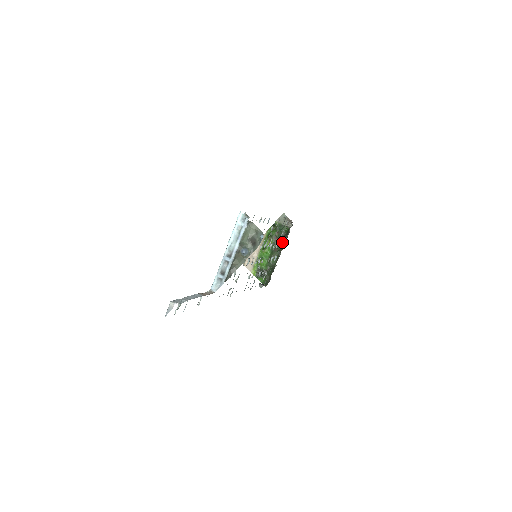
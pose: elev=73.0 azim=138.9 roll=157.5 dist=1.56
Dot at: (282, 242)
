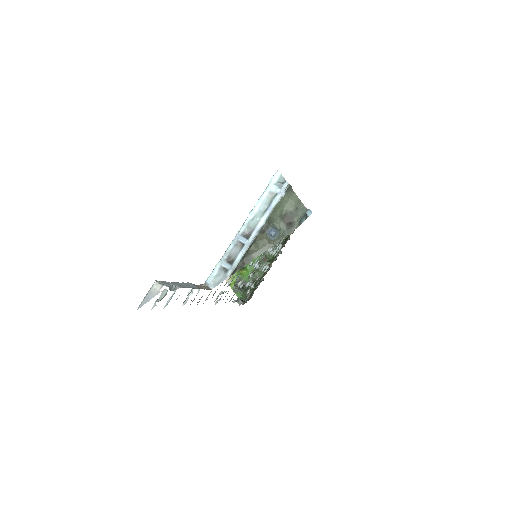
Dot at: (276, 251)
